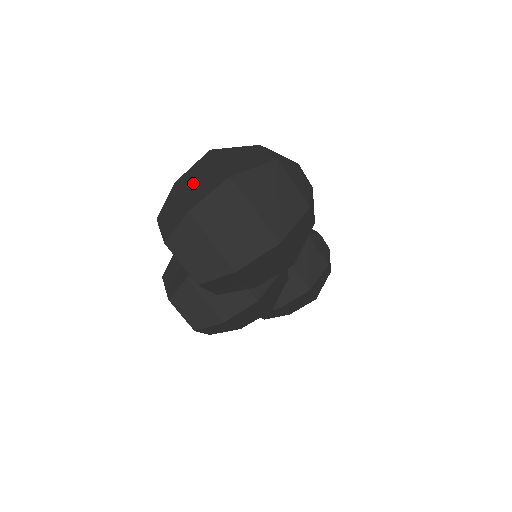
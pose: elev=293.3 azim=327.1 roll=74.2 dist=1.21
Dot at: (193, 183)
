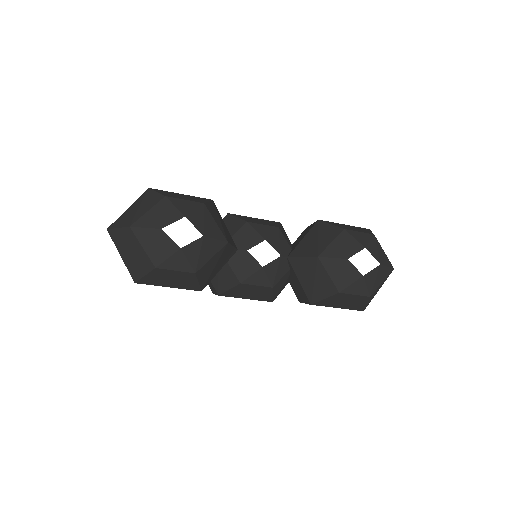
Dot at: occluded
